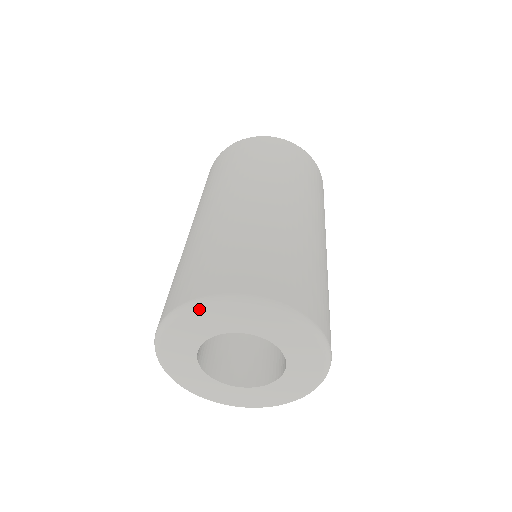
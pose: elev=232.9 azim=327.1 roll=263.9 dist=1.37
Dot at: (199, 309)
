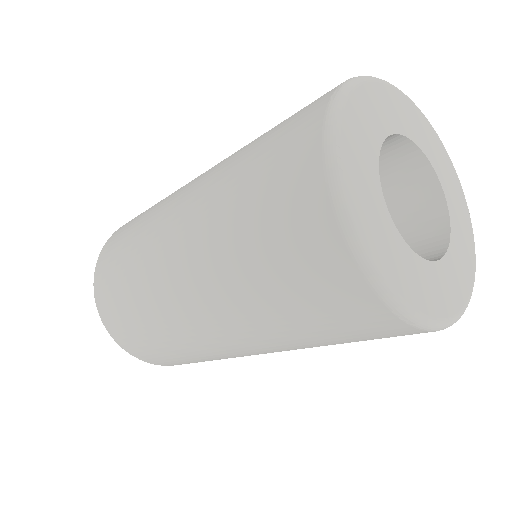
Dot at: (410, 101)
